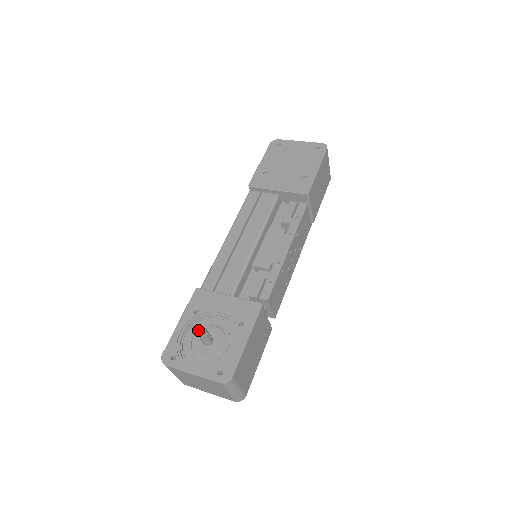
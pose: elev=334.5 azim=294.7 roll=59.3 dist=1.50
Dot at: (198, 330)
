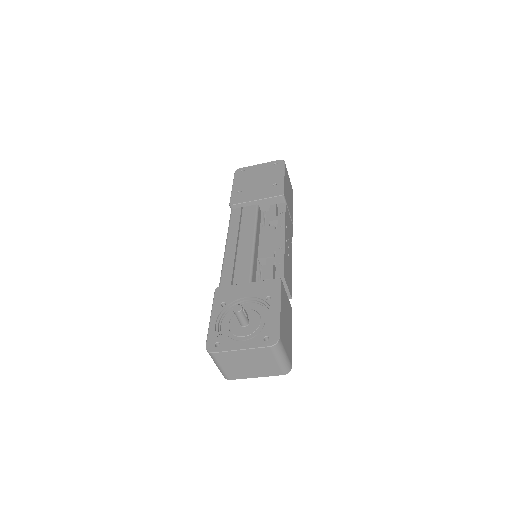
Dot at: (235, 308)
